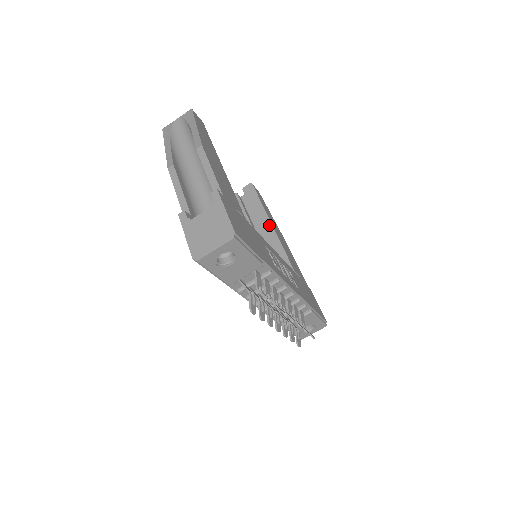
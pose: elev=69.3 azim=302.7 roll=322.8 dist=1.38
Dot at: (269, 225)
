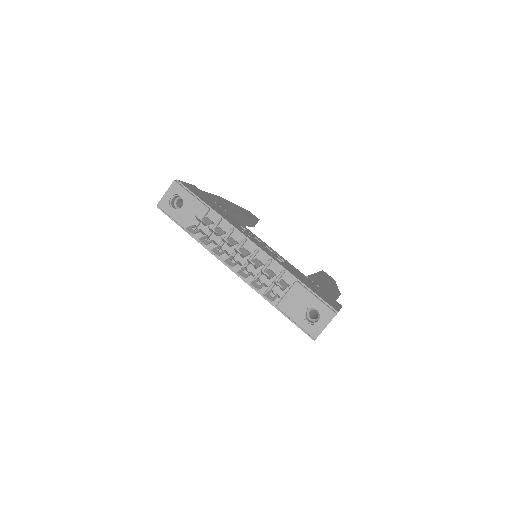
Dot at: occluded
